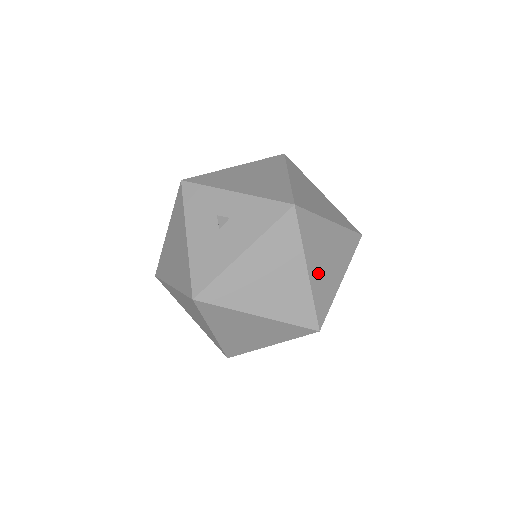
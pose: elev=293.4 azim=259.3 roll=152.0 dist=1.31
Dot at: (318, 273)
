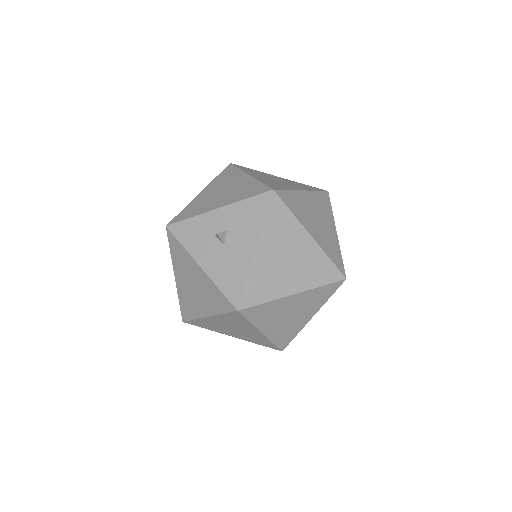
Dot at: (319, 235)
